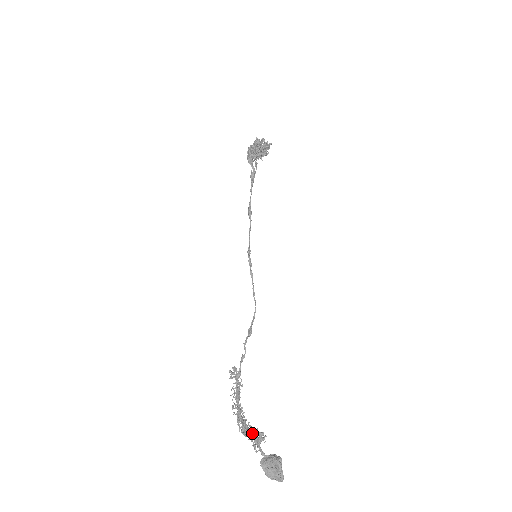
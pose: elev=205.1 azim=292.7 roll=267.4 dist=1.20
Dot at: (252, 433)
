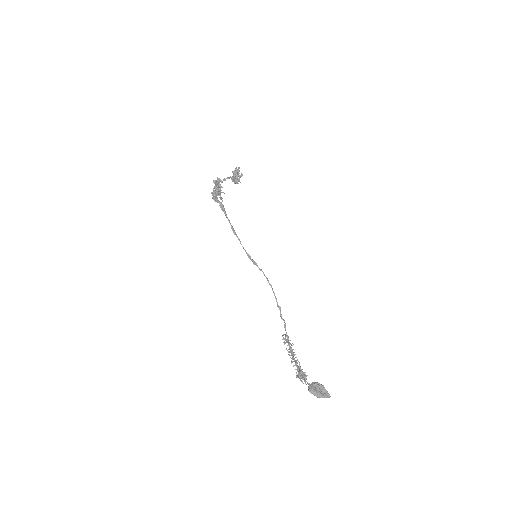
Dot at: occluded
